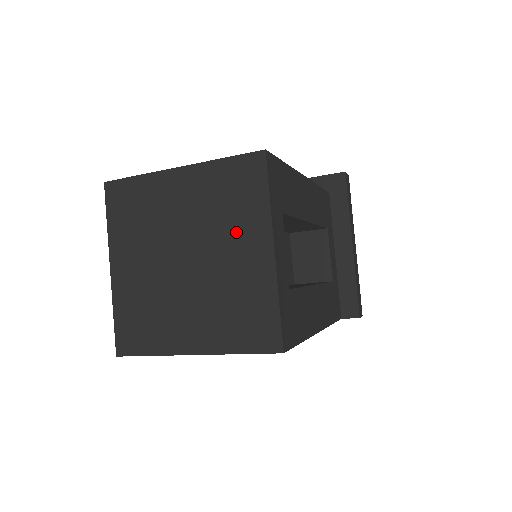
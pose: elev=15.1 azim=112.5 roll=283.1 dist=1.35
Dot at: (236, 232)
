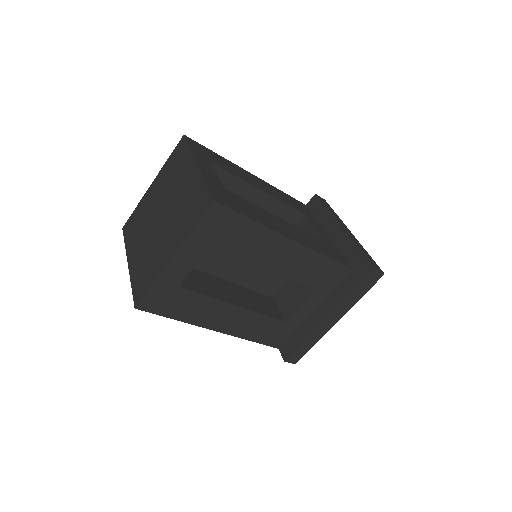
Dot at: (176, 229)
